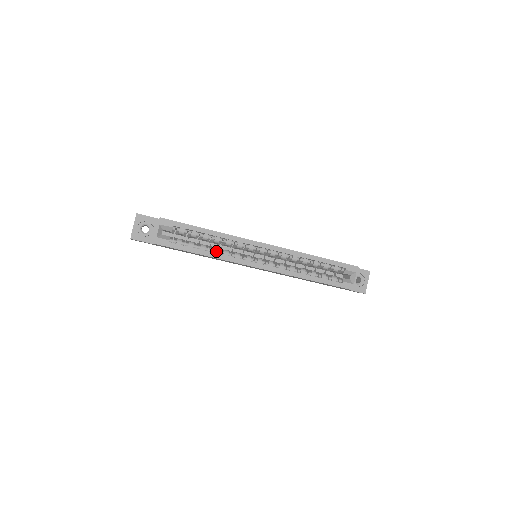
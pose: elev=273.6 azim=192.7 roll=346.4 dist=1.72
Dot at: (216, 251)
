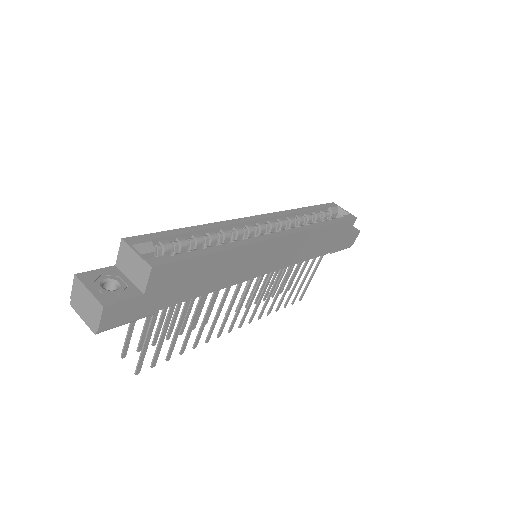
Dot at: (227, 244)
